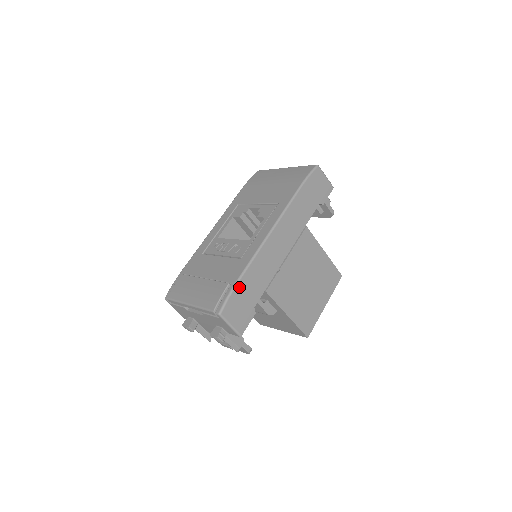
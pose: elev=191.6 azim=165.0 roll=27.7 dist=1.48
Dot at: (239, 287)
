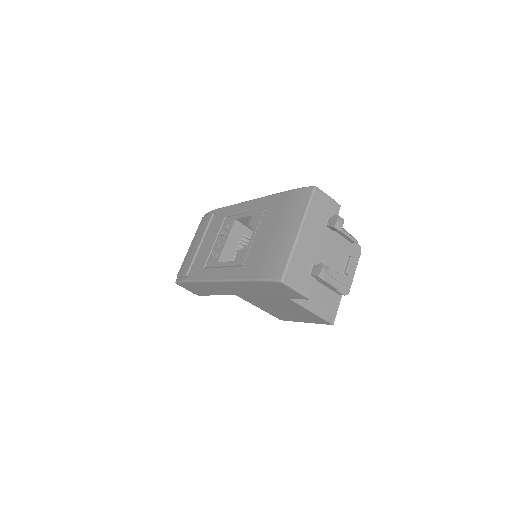
Dot at: (189, 284)
